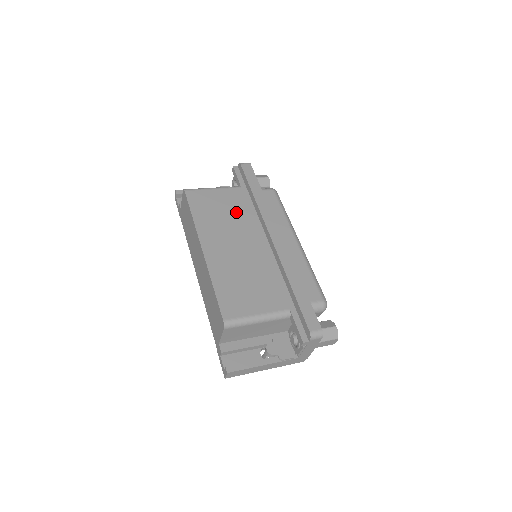
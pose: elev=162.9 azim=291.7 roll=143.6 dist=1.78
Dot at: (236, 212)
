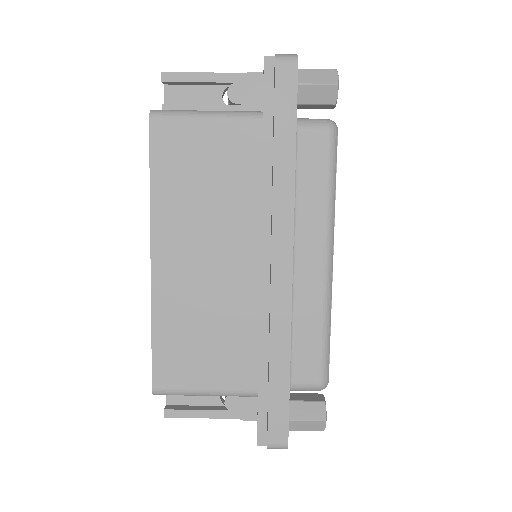
Dot at: (233, 184)
